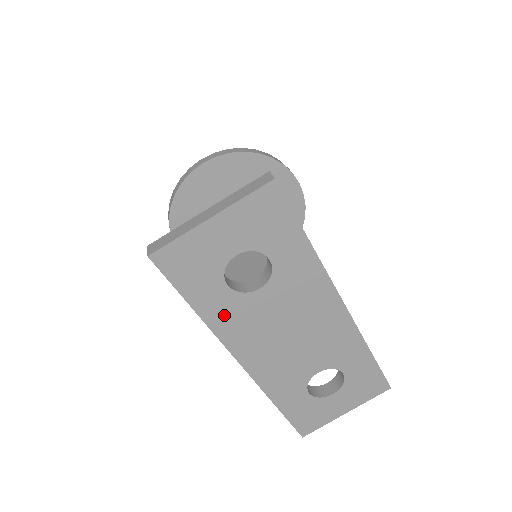
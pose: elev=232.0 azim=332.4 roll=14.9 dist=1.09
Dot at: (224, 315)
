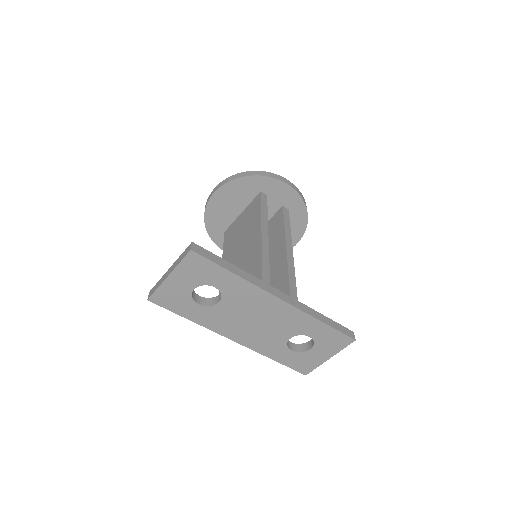
Dot at: (207, 319)
